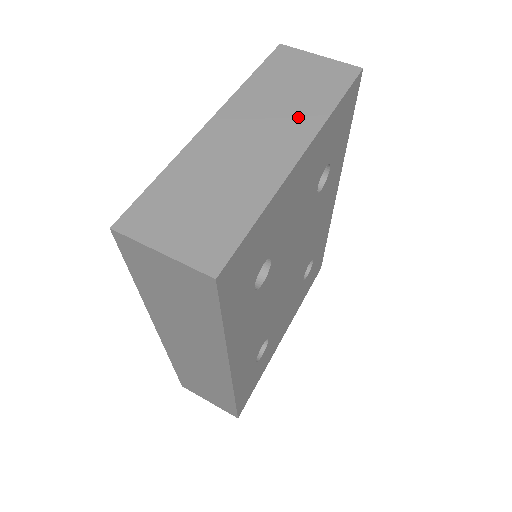
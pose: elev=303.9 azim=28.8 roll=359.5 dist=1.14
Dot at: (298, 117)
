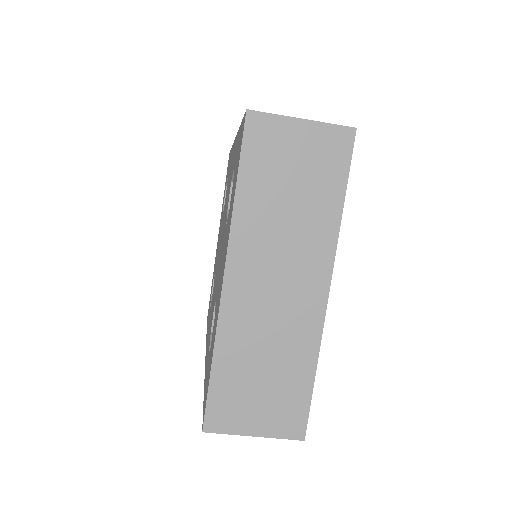
Dot at: (310, 240)
